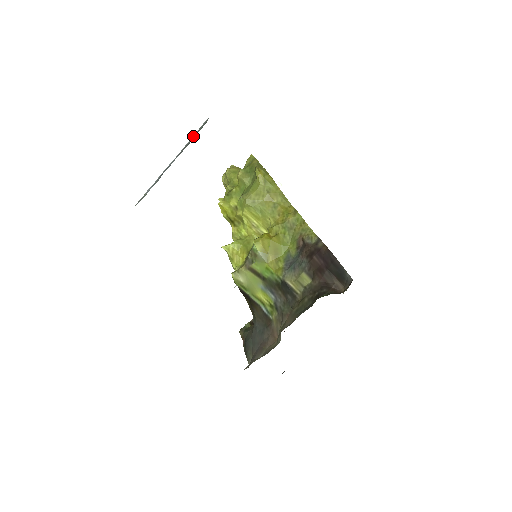
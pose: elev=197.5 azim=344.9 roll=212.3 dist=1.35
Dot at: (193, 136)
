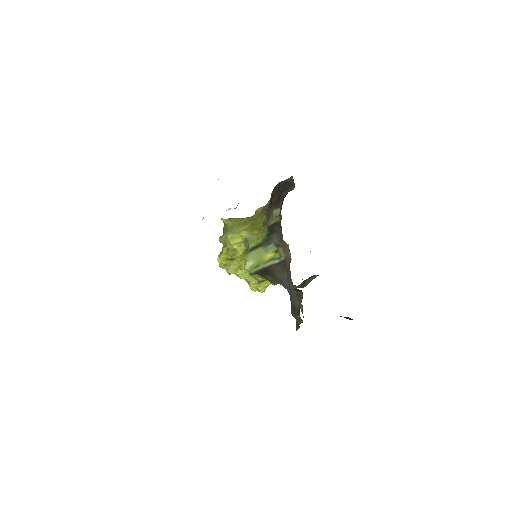
Dot at: occluded
